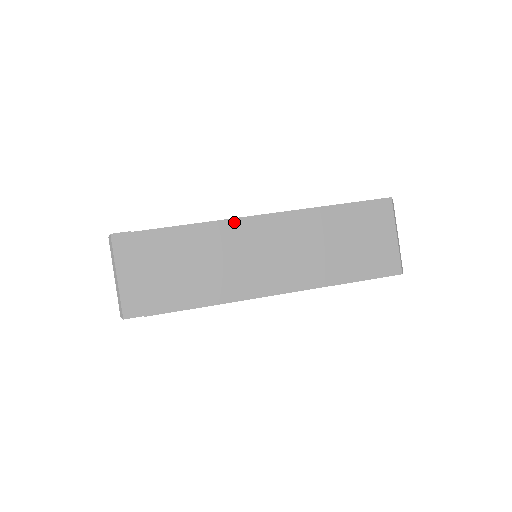
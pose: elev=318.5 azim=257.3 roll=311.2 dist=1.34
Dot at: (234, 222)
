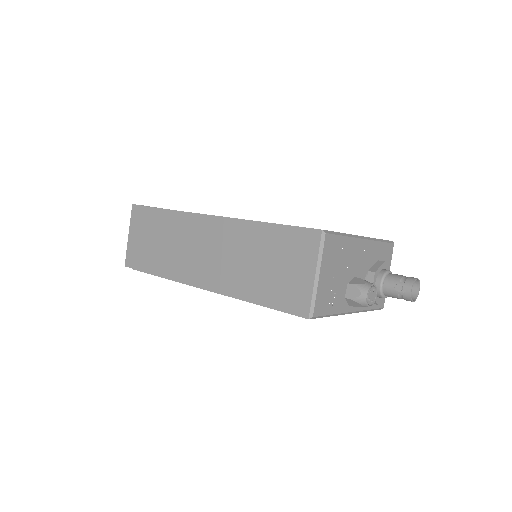
Dot at: (193, 216)
